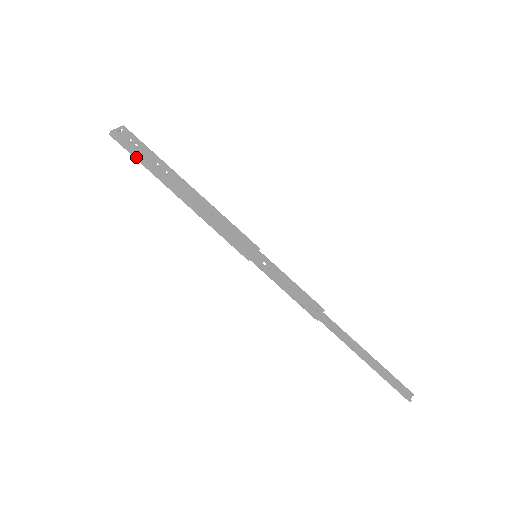
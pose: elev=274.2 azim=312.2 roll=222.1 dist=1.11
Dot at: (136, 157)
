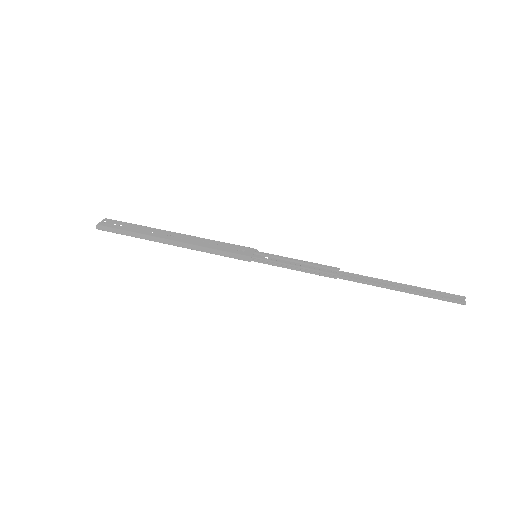
Dot at: (123, 233)
